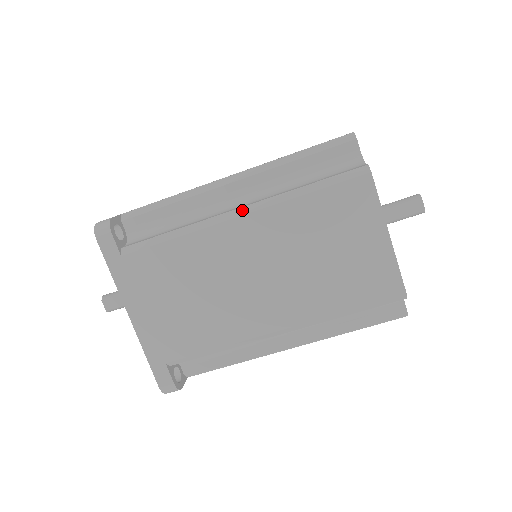
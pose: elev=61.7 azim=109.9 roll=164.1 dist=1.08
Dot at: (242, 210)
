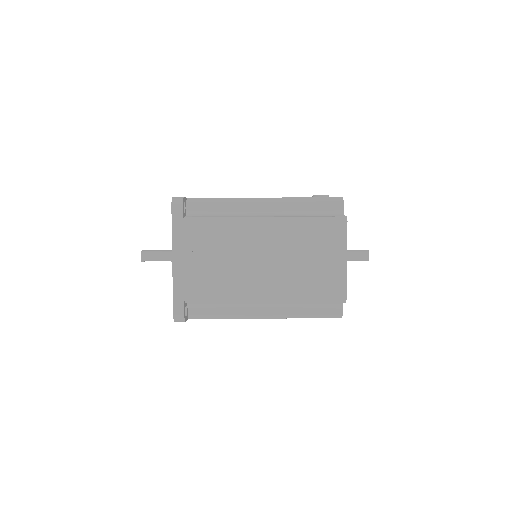
Dot at: (267, 317)
